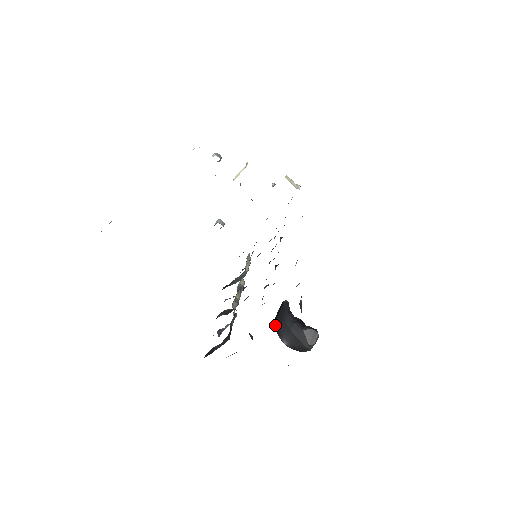
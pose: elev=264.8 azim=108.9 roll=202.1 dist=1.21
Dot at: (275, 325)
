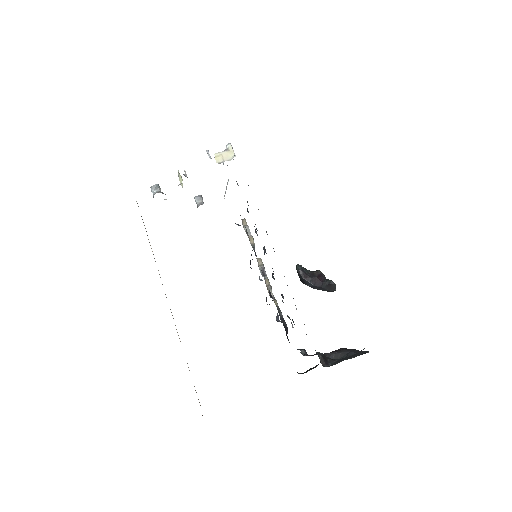
Dot at: (302, 282)
